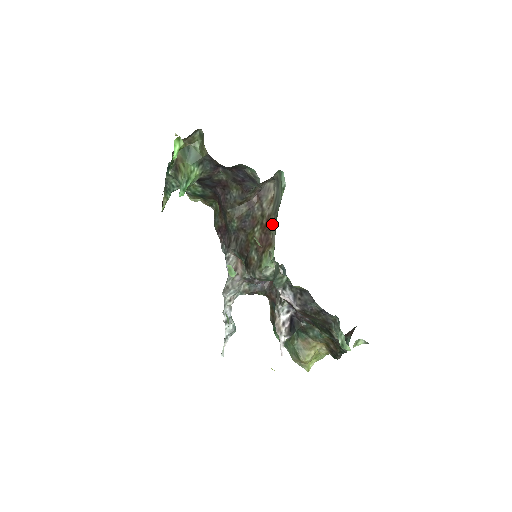
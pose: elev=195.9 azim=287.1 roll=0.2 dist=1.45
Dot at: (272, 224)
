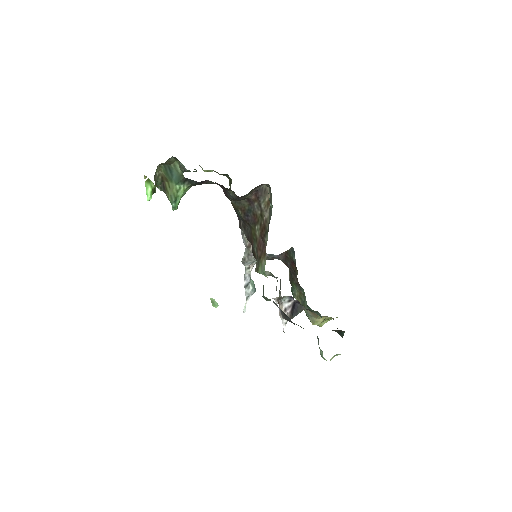
Dot at: (266, 234)
